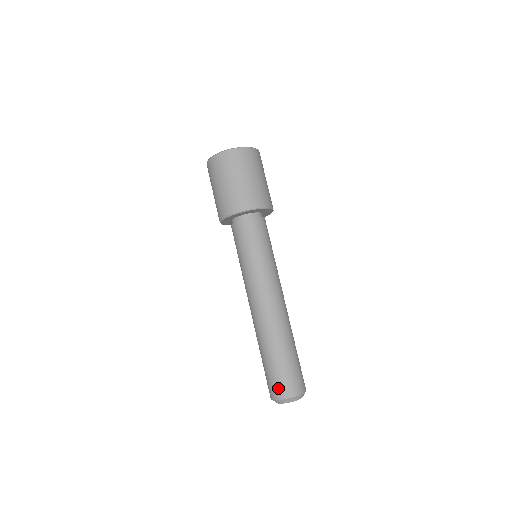
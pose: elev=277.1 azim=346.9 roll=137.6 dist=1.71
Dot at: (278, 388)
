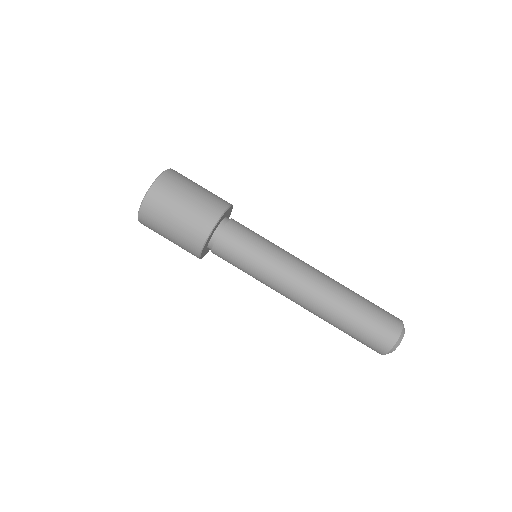
Dot at: (385, 335)
